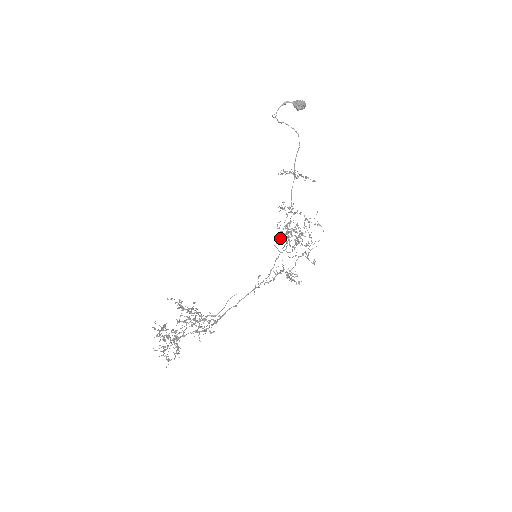
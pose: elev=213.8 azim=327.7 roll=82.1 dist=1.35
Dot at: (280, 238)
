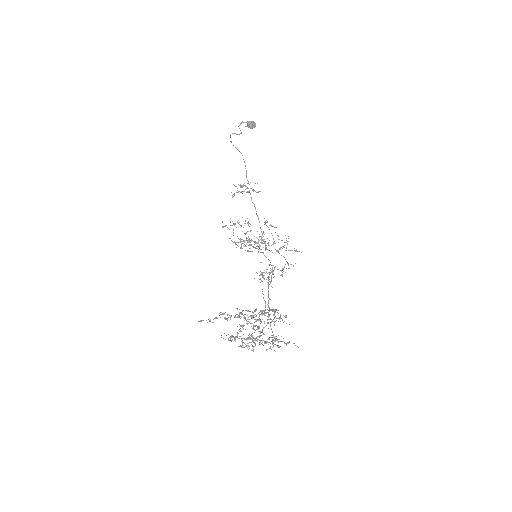
Dot at: occluded
